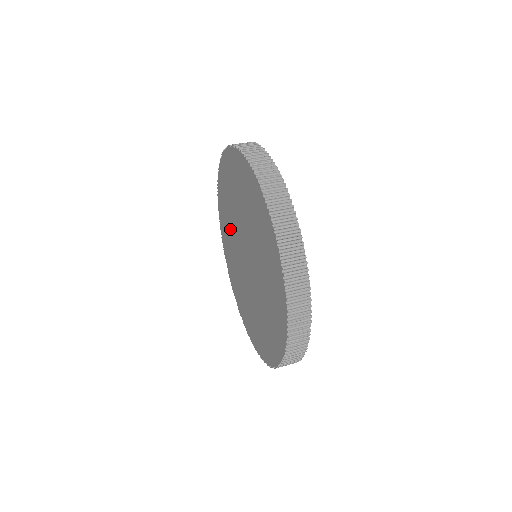
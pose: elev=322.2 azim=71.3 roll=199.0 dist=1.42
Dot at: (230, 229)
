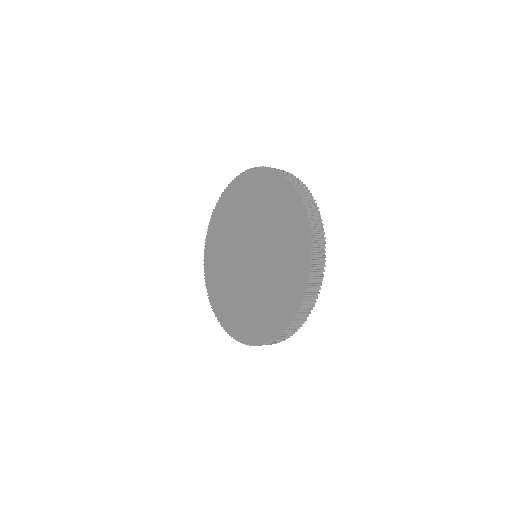
Dot at: (227, 279)
